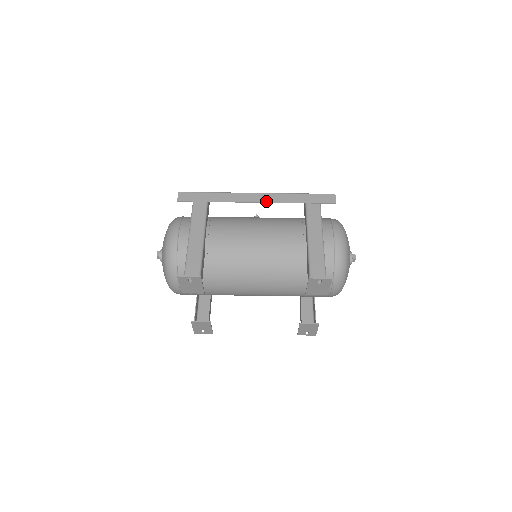
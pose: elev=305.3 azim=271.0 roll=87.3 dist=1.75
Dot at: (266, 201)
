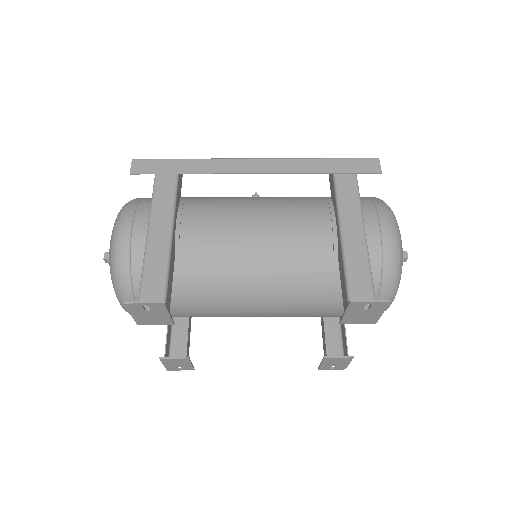
Dot at: (271, 171)
